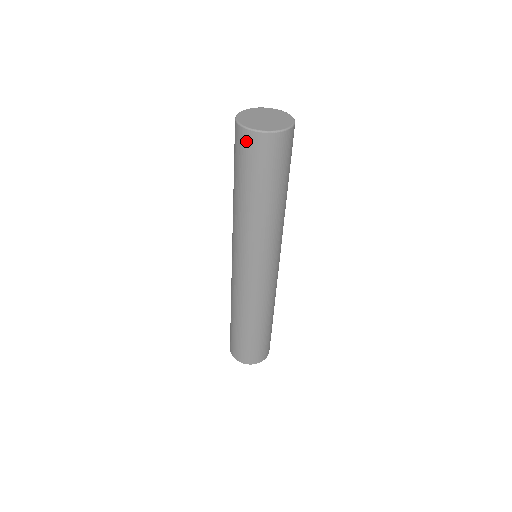
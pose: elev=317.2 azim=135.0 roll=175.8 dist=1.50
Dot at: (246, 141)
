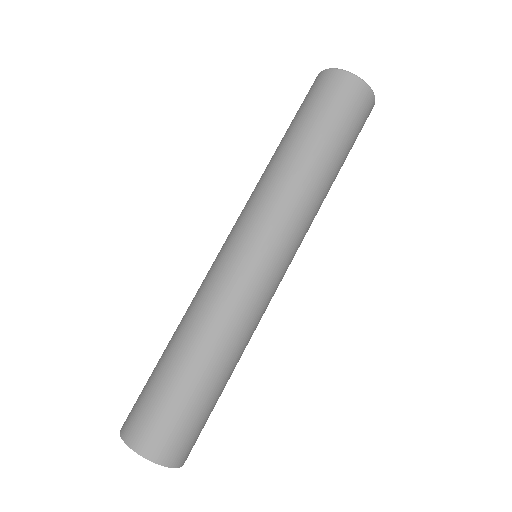
Dot at: occluded
